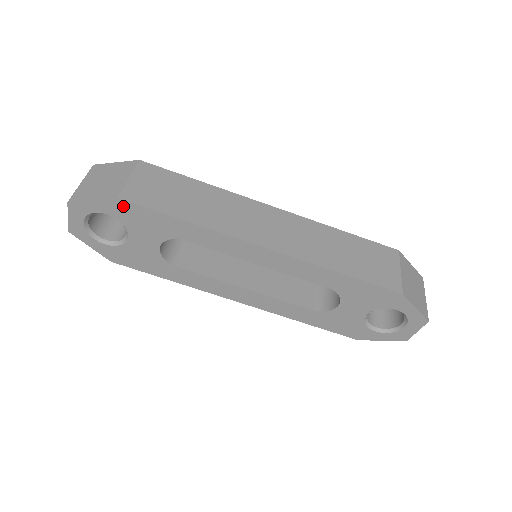
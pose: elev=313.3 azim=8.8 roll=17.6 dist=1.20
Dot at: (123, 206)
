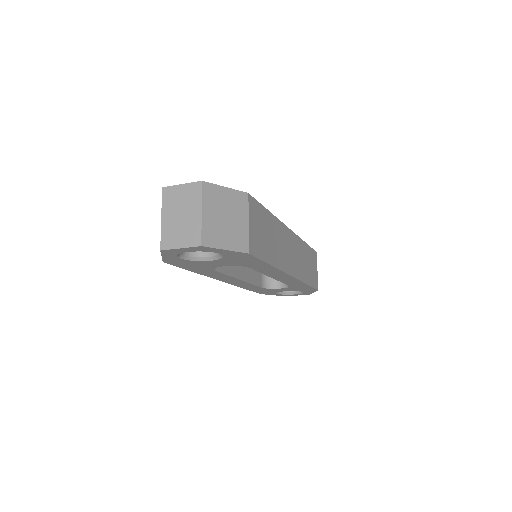
Dot at: (244, 255)
